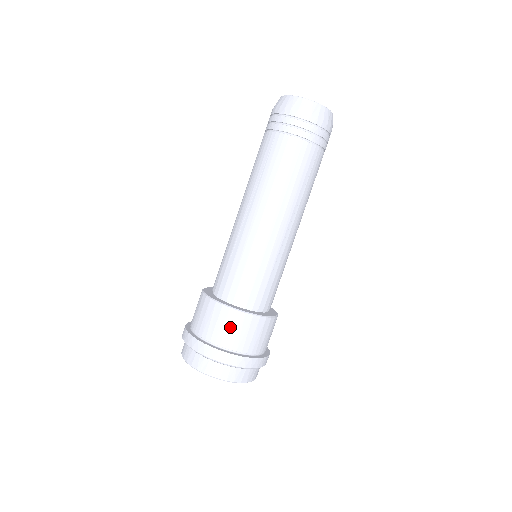
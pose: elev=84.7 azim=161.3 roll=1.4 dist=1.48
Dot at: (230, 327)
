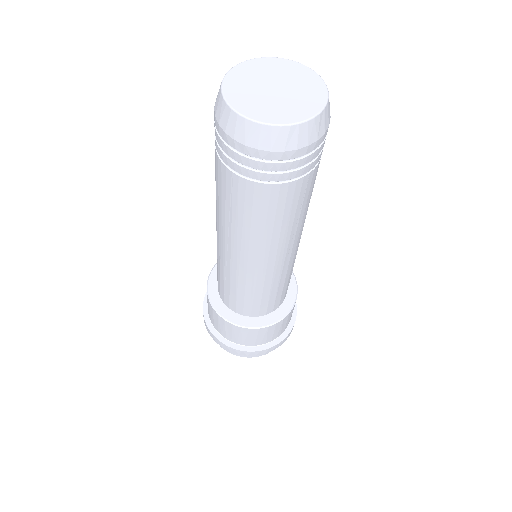
Dot at: (247, 337)
